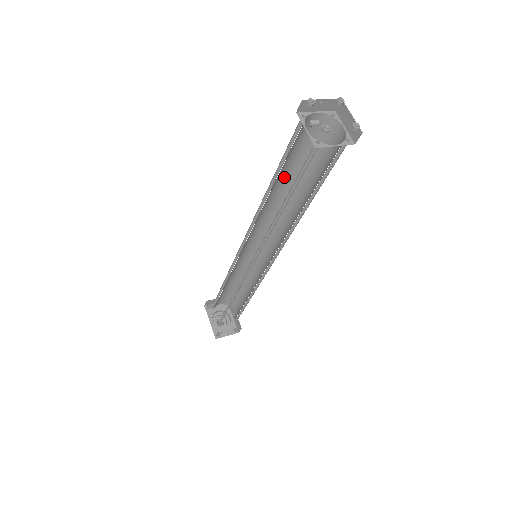
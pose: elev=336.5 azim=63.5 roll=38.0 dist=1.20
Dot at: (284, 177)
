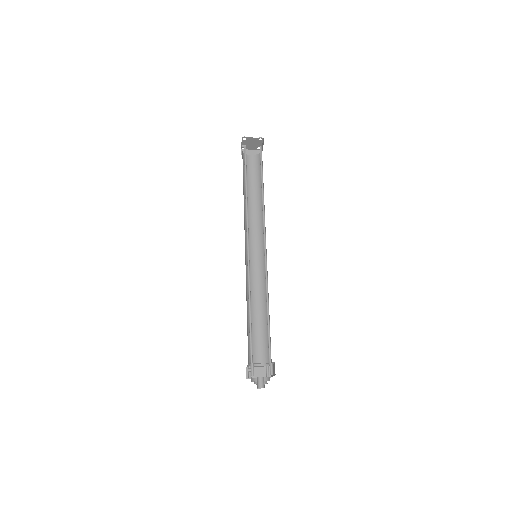
Dot at: (253, 195)
